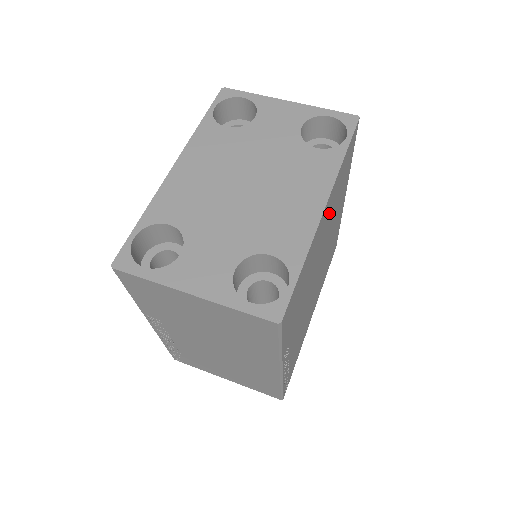
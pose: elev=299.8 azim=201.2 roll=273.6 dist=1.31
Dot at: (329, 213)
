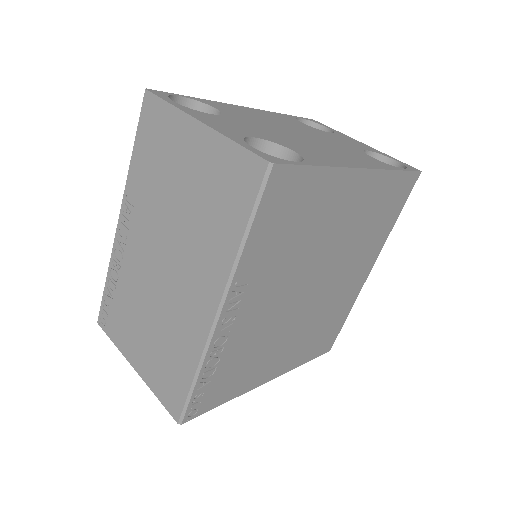
Dot at: (358, 210)
